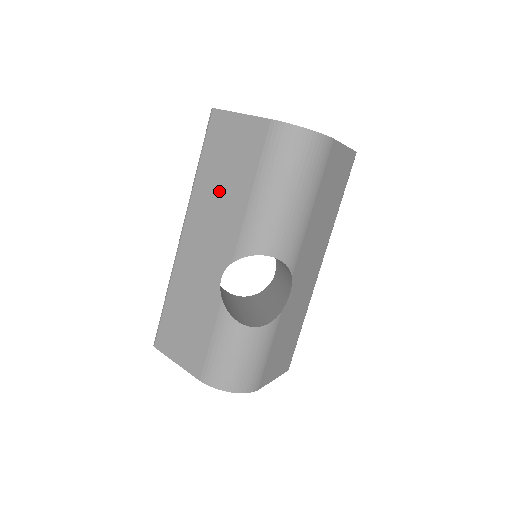
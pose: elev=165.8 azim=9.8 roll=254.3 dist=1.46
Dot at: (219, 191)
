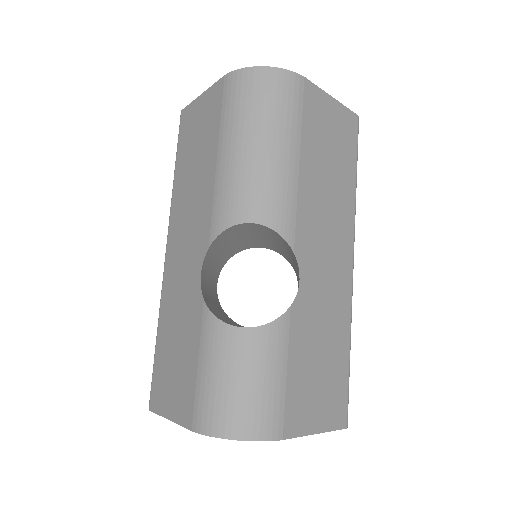
Dot at: (191, 181)
